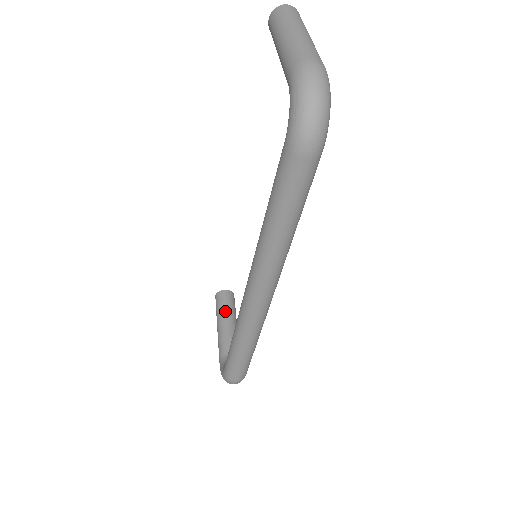
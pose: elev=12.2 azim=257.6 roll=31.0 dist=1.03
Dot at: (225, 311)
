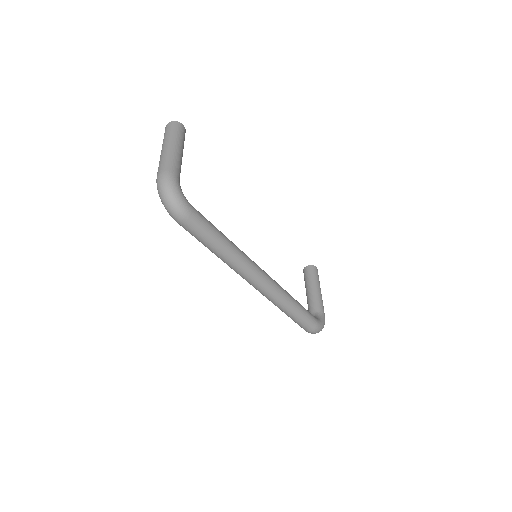
Dot at: (307, 282)
